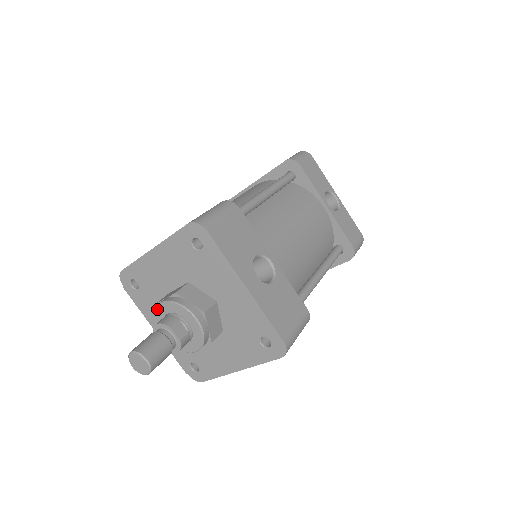
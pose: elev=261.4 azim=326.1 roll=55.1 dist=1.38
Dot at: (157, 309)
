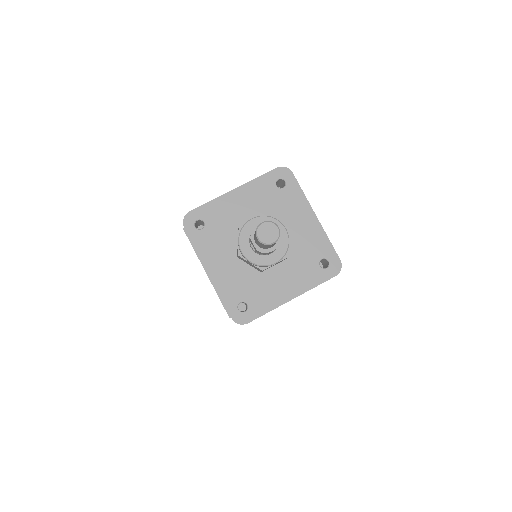
Dot at: (246, 225)
